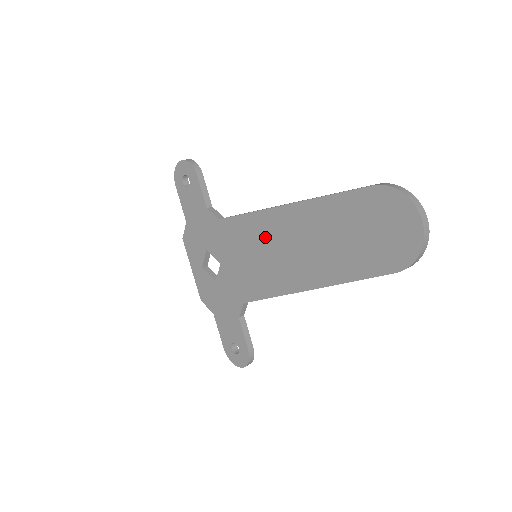
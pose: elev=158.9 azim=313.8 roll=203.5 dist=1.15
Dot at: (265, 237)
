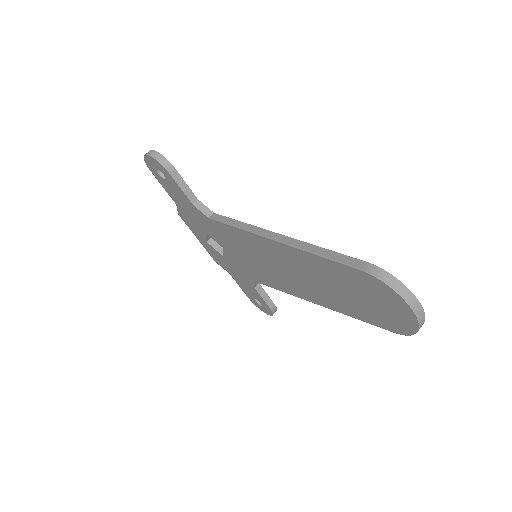
Dot at: (260, 252)
